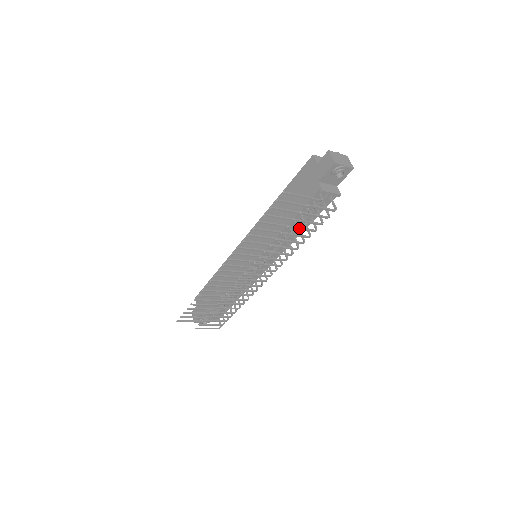
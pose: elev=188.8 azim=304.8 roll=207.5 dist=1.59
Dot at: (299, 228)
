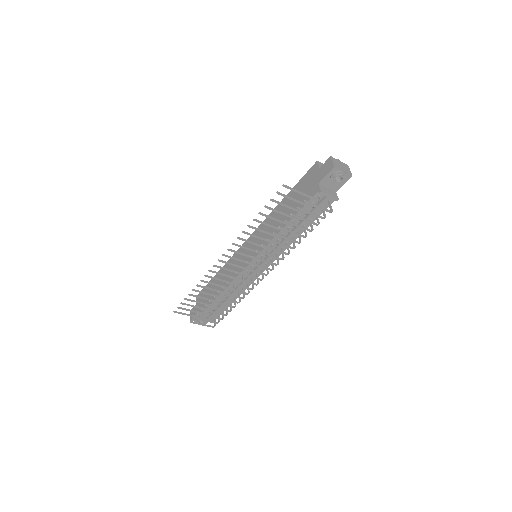
Dot at: (296, 225)
